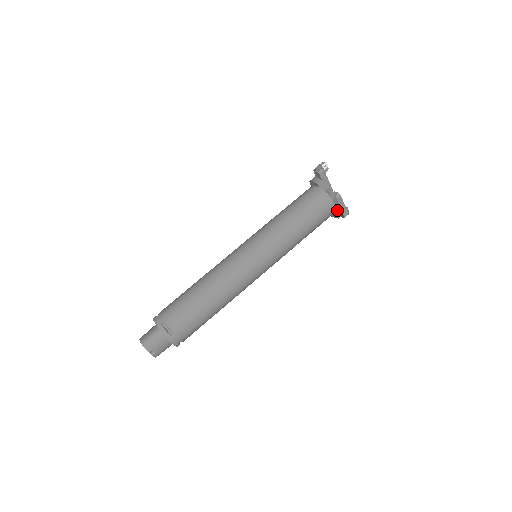
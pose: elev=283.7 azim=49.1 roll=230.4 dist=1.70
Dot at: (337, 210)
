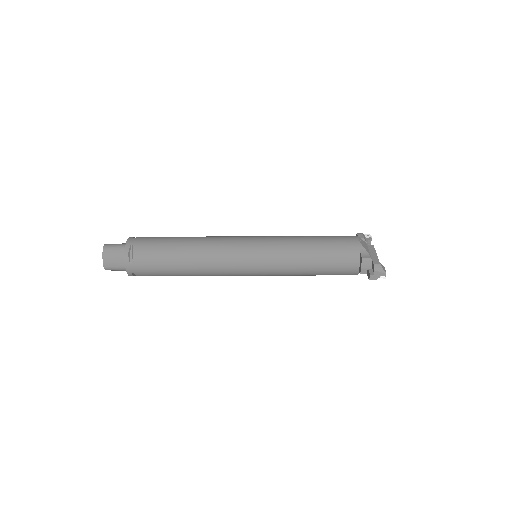
Dot at: occluded
